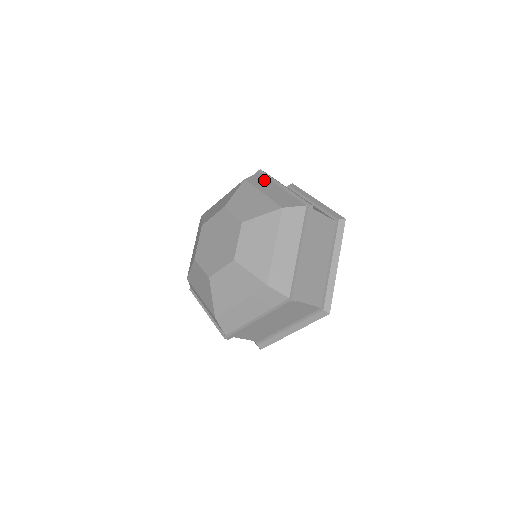
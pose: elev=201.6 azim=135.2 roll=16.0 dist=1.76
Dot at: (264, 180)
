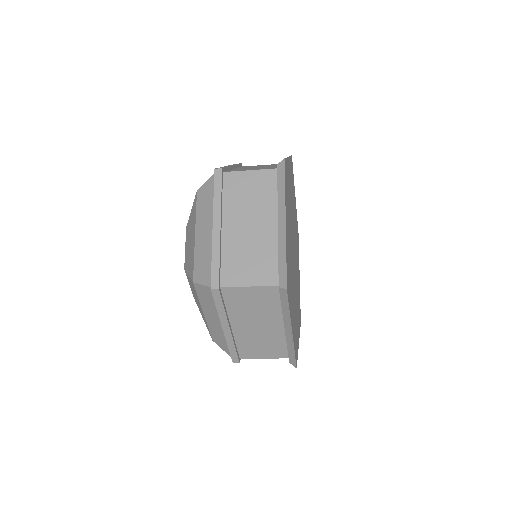
Dot at: (209, 200)
